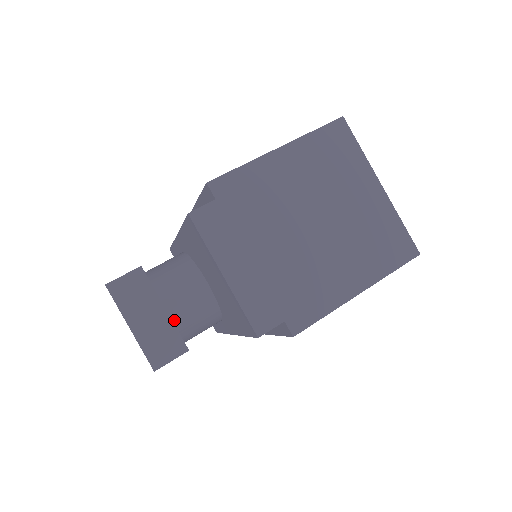
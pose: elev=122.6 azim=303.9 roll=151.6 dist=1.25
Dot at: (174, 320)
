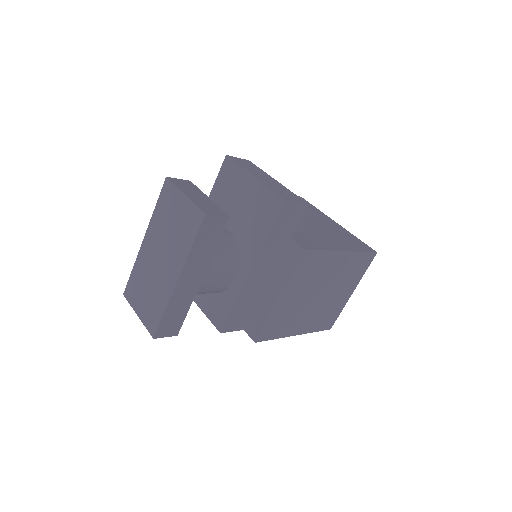
Dot at: occluded
